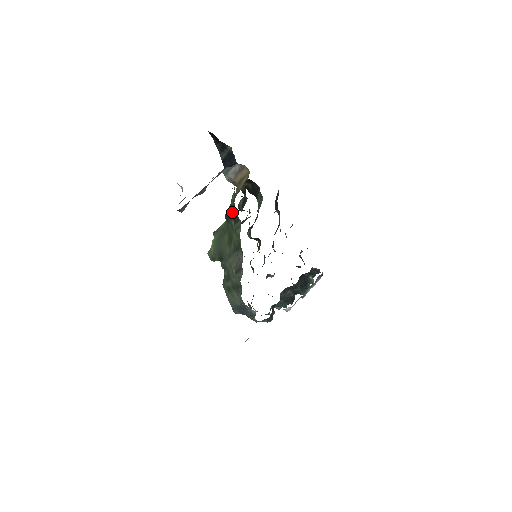
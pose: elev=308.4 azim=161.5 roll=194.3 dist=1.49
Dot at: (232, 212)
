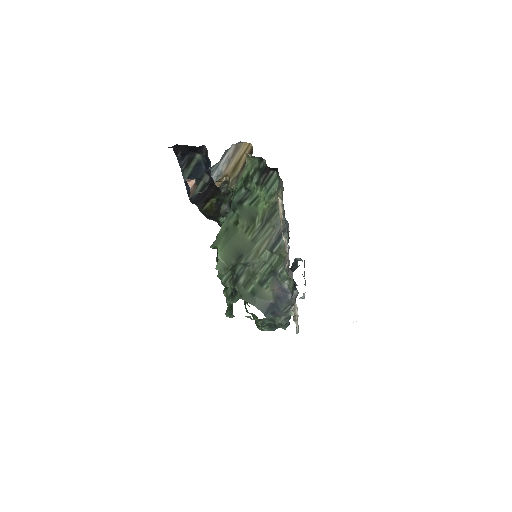
Dot at: (255, 179)
